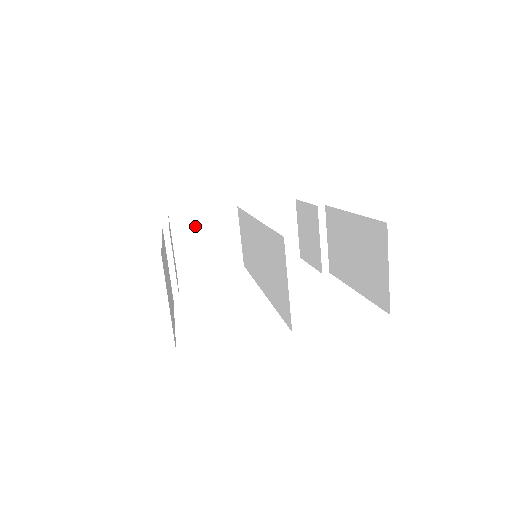
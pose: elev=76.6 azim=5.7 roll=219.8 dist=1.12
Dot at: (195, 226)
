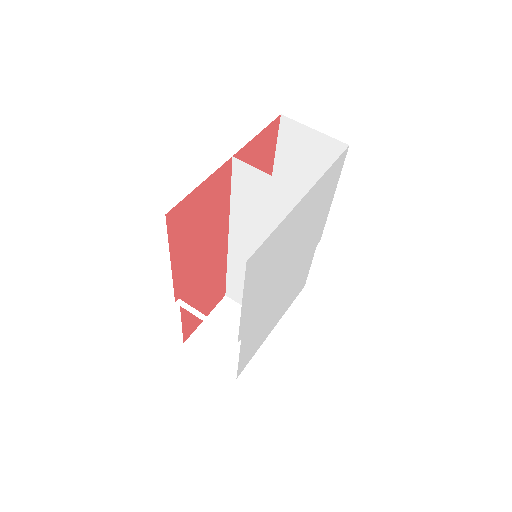
Dot at: (211, 333)
